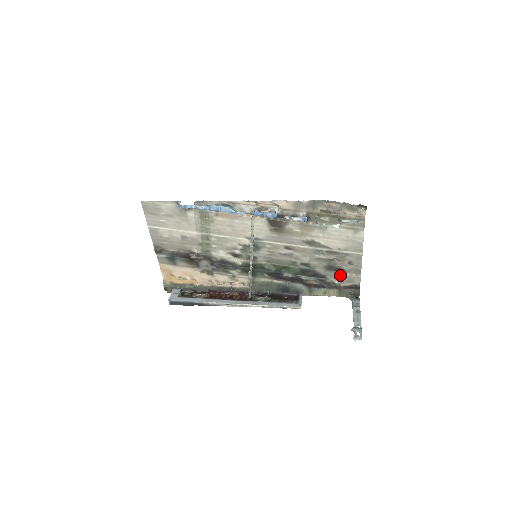
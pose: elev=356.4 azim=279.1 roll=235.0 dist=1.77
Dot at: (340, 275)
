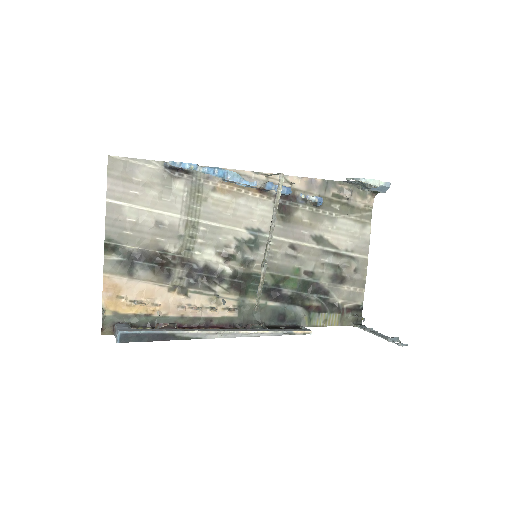
Dot at: (344, 290)
